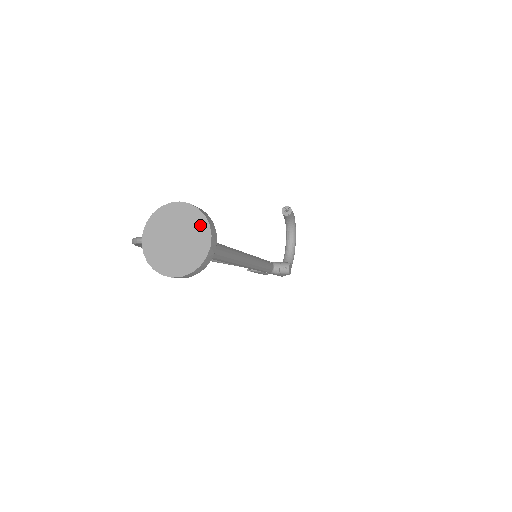
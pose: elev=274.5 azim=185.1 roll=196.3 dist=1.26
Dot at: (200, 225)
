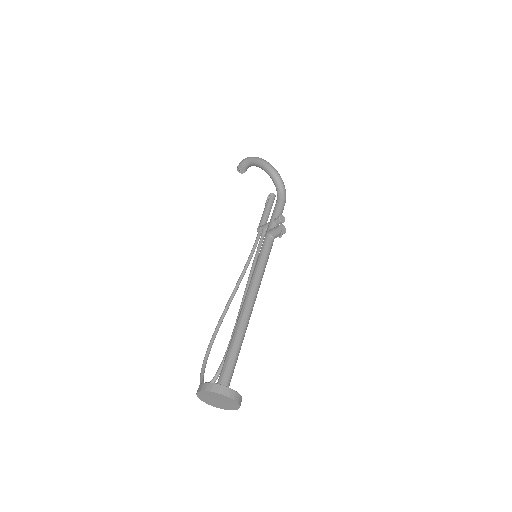
Dot at: (220, 396)
